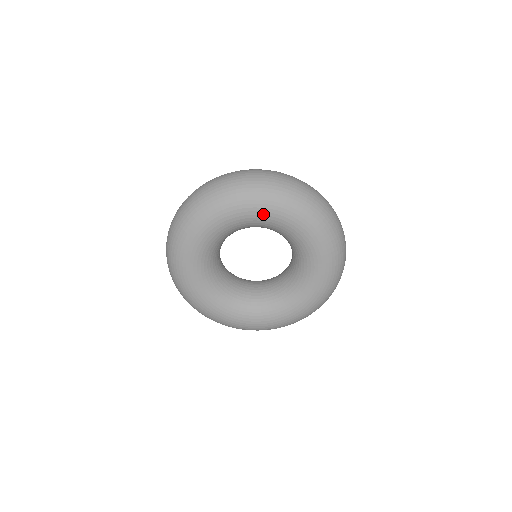
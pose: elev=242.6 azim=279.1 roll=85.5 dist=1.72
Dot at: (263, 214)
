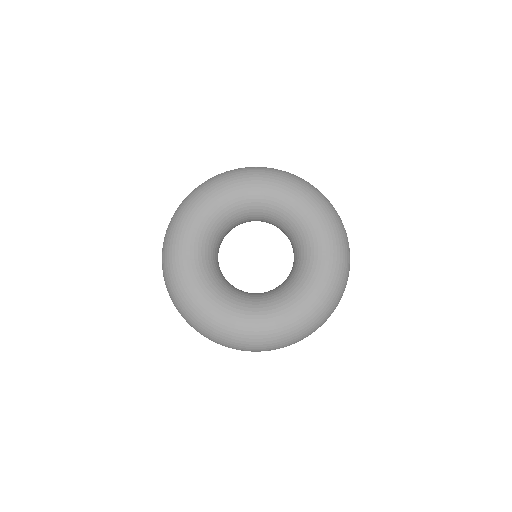
Dot at: (254, 186)
